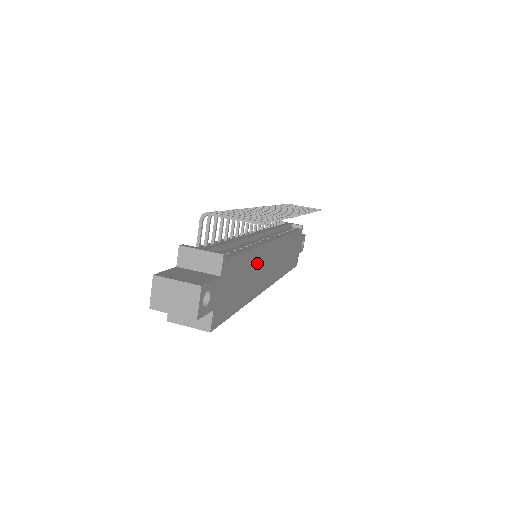
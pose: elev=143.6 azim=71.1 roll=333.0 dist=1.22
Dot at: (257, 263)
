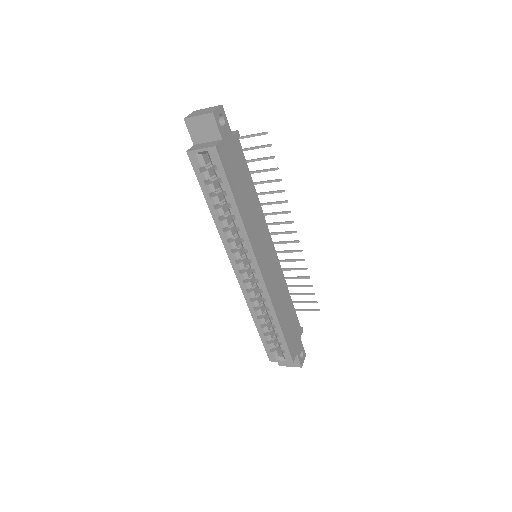
Dot at: (257, 215)
